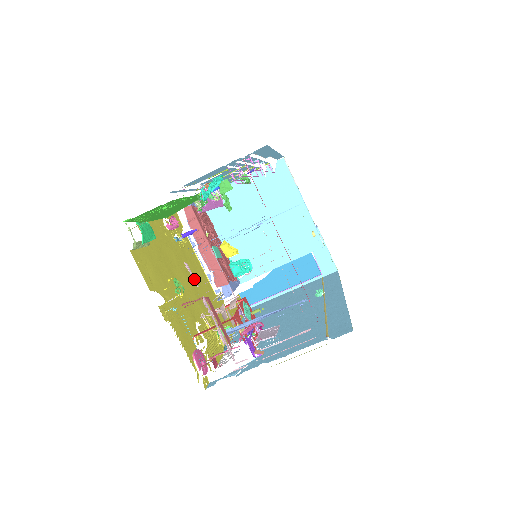
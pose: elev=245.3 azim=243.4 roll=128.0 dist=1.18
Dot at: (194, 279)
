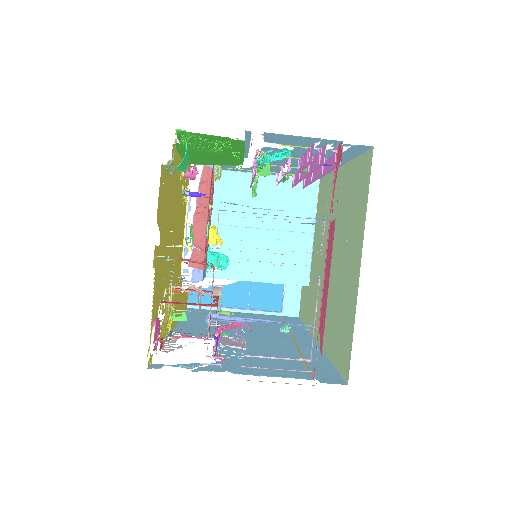
Dot at: occluded
